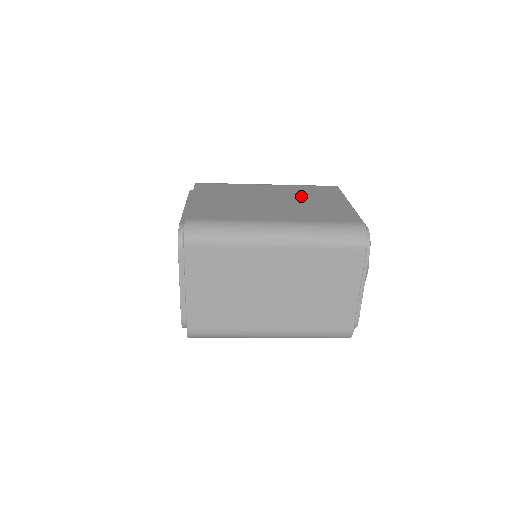
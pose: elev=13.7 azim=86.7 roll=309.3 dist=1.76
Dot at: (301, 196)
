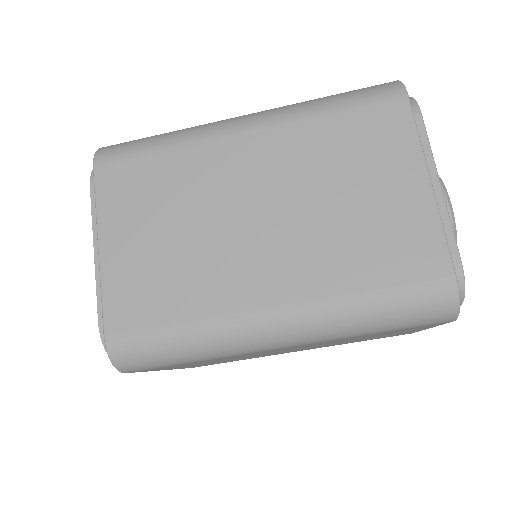
Dot at: occluded
